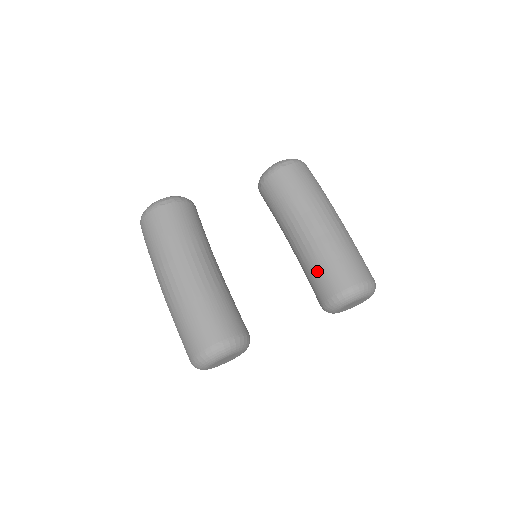
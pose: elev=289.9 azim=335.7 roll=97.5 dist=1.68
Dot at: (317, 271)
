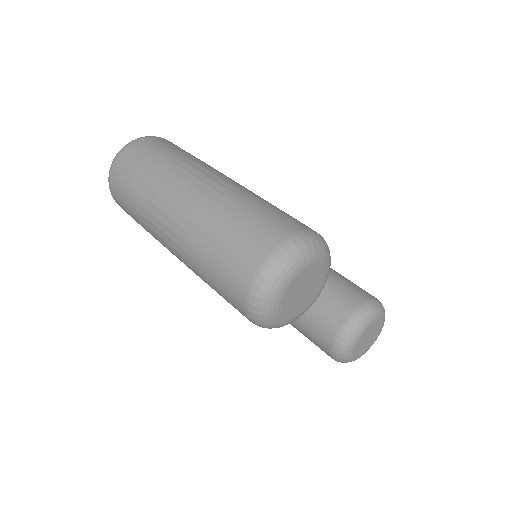
Dot at: (330, 285)
